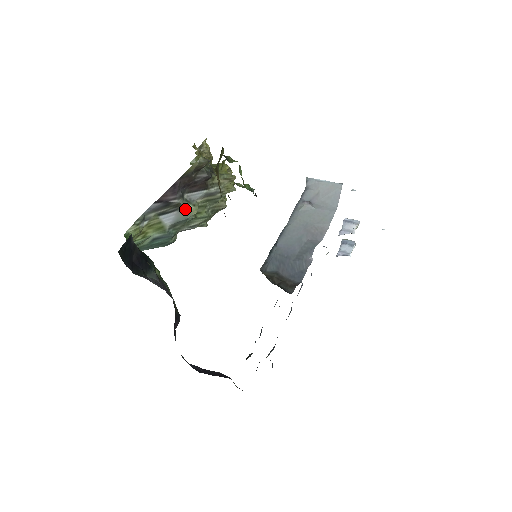
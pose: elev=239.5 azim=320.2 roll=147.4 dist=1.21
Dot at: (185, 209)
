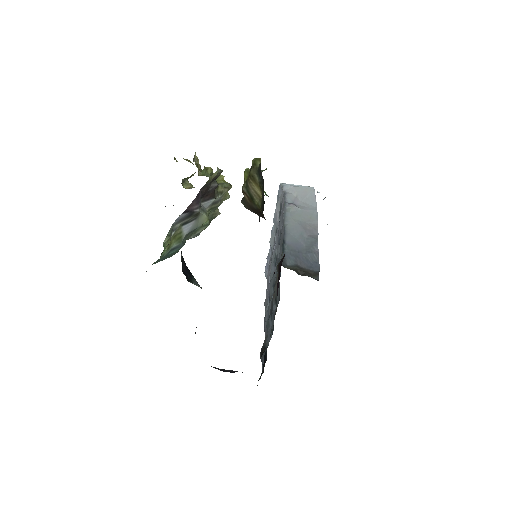
Dot at: (200, 218)
